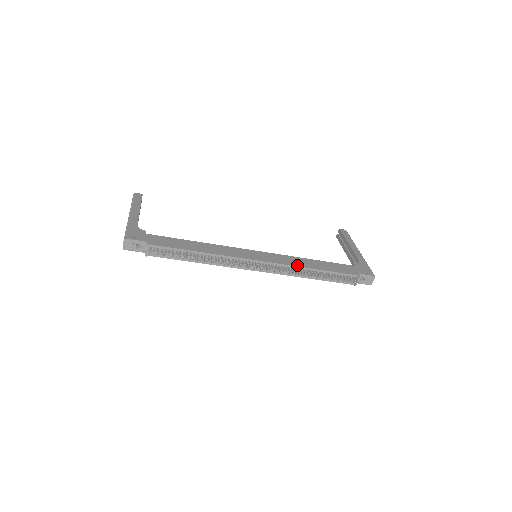
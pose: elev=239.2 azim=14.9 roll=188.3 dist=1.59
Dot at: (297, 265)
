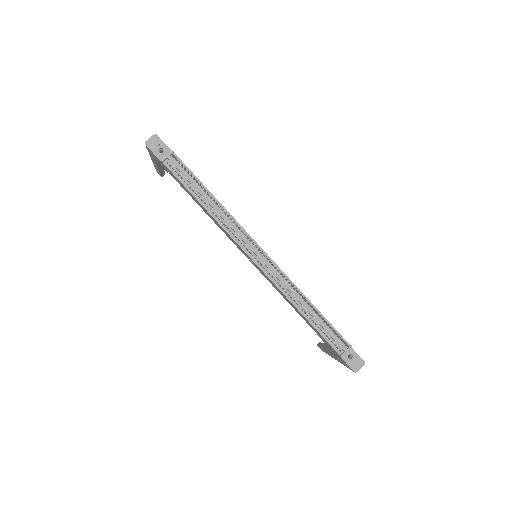
Dot at: occluded
